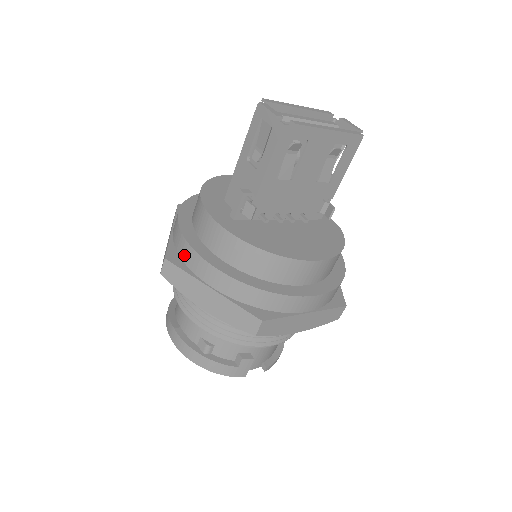
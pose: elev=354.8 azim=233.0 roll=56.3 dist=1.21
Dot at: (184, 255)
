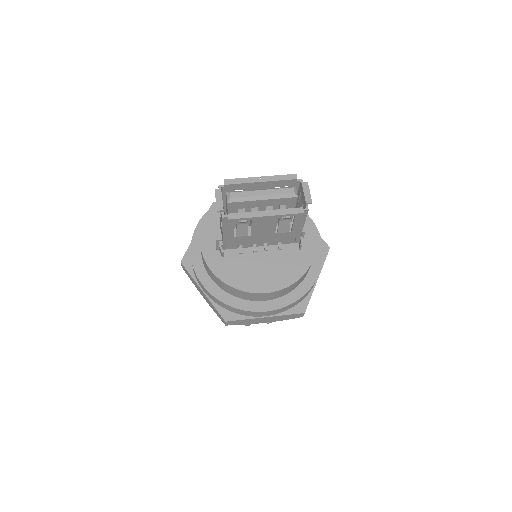
Dot at: occluded
